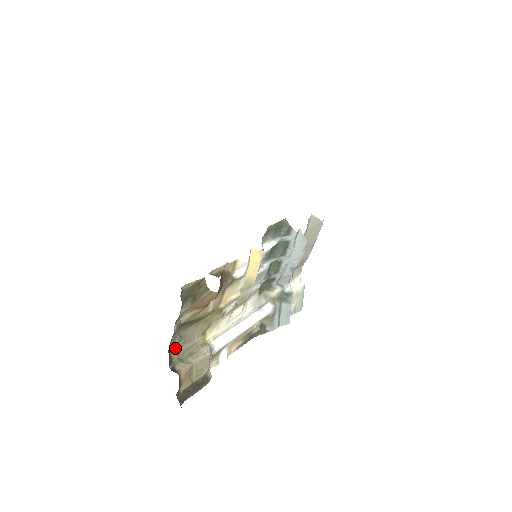
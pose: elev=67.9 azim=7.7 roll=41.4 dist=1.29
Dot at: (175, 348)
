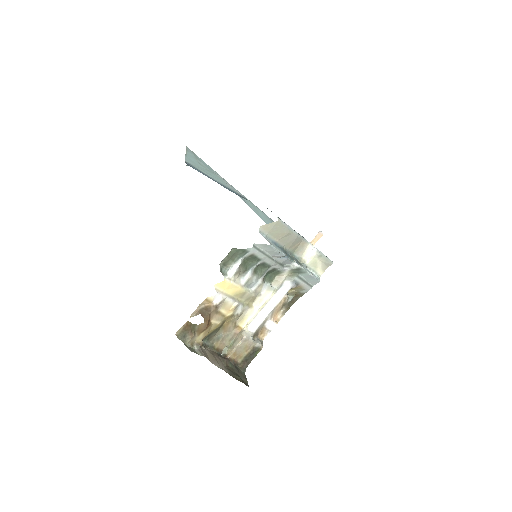
Dot at: (218, 344)
